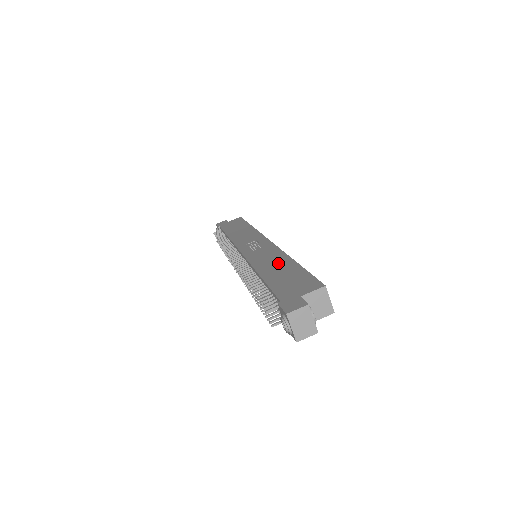
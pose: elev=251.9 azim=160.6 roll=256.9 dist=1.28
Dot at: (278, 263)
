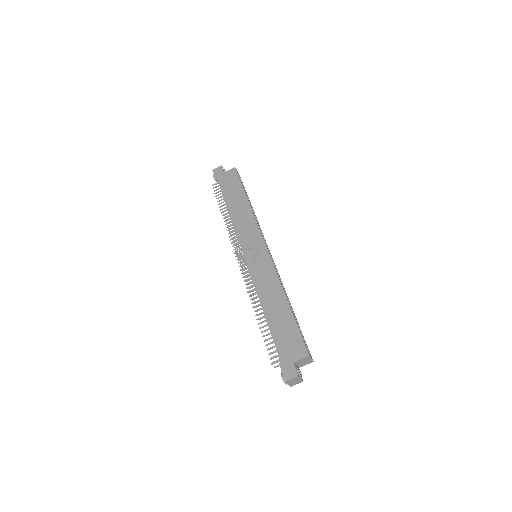
Dot at: (276, 300)
